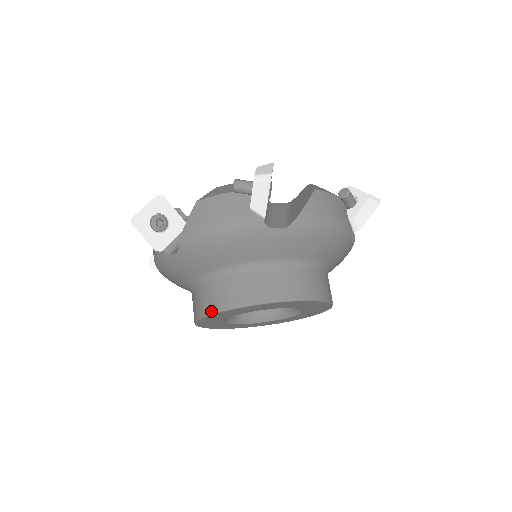
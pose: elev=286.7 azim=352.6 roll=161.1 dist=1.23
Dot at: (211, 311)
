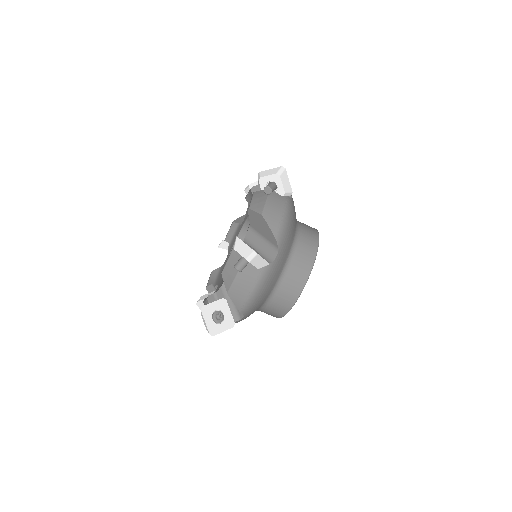
Dot at: (286, 312)
